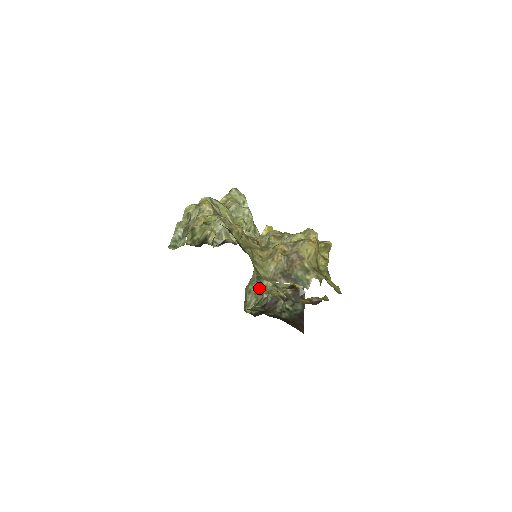
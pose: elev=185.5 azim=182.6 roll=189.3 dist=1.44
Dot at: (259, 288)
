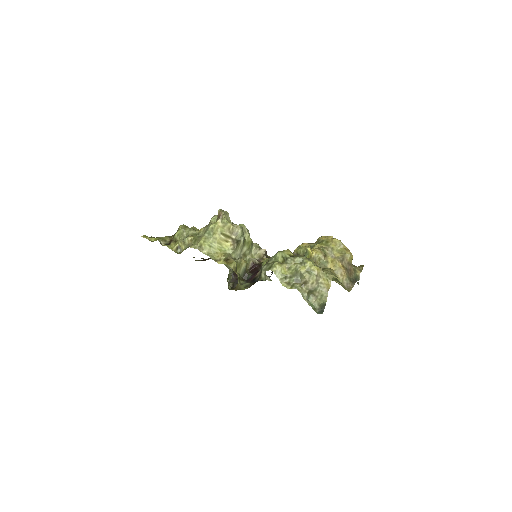
Dot at: occluded
